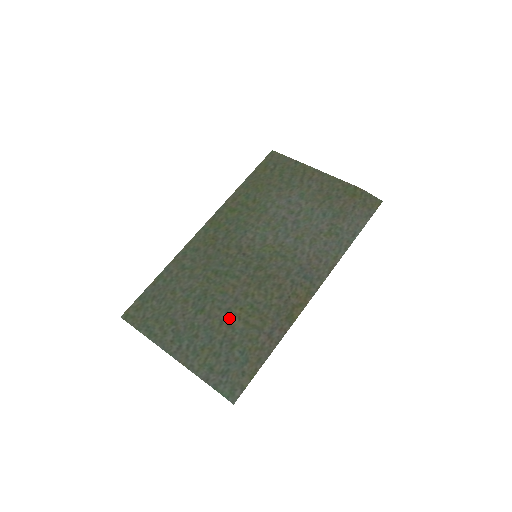
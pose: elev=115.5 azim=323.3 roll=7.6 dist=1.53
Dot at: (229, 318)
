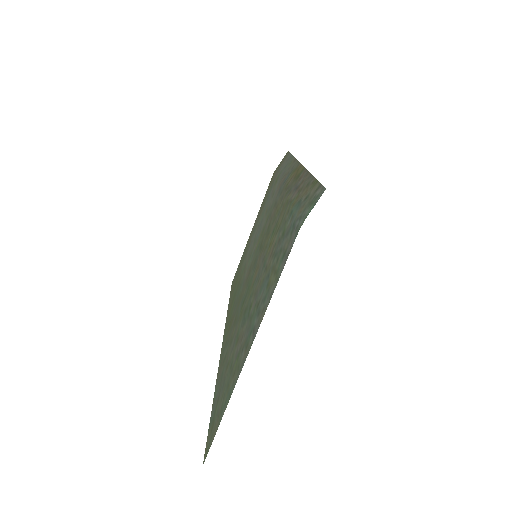
Dot at: (267, 259)
